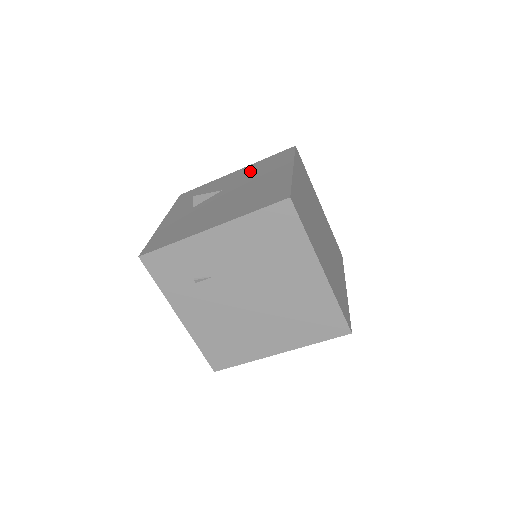
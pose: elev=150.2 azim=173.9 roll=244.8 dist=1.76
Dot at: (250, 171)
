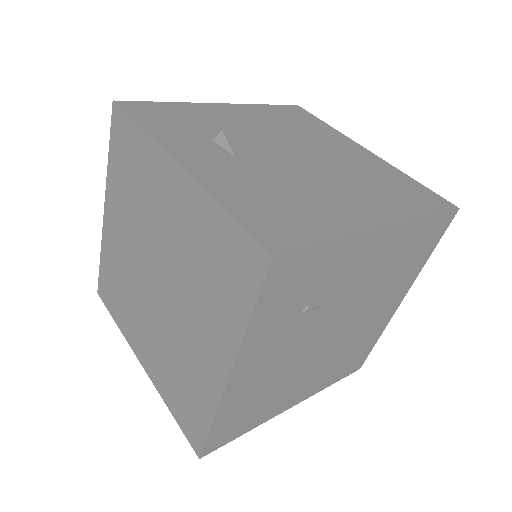
Dot at: (269, 119)
